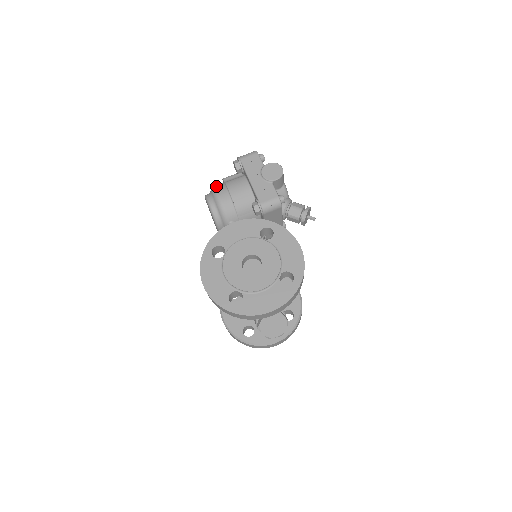
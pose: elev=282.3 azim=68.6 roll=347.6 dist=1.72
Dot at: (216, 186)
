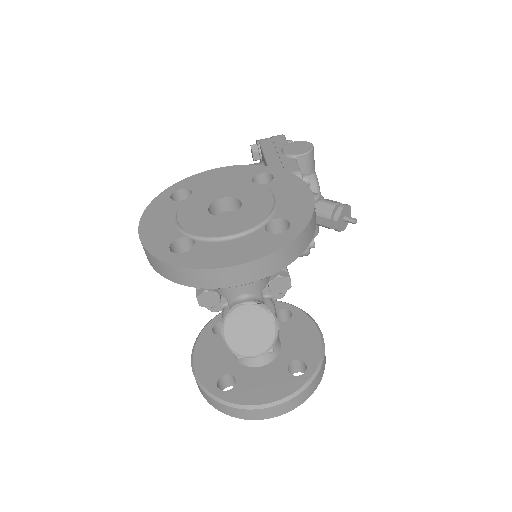
Dot at: occluded
